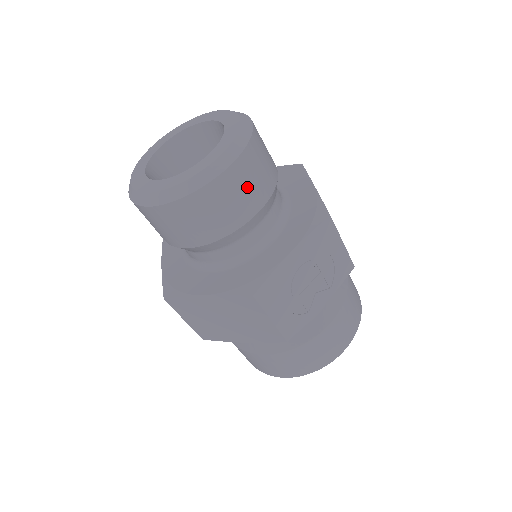
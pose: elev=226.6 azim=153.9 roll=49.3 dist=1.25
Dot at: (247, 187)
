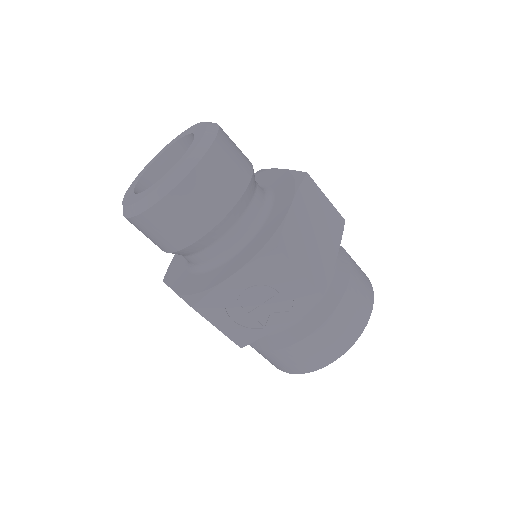
Dot at: (189, 213)
